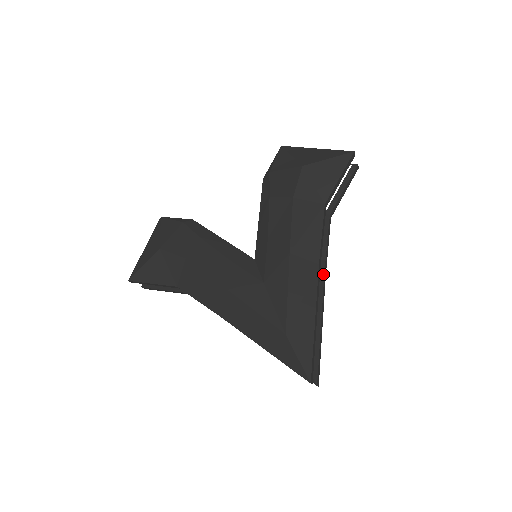
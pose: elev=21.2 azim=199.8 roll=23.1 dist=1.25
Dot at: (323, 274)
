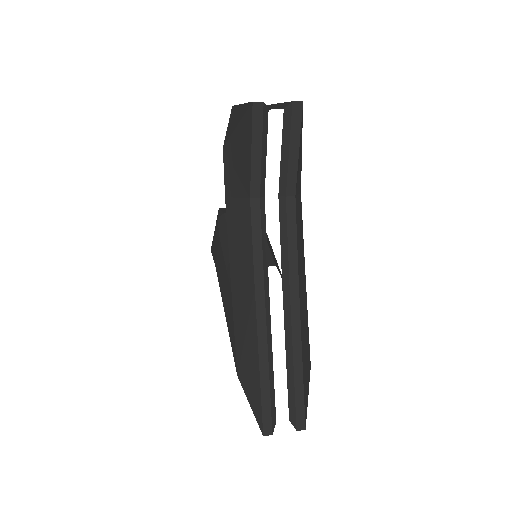
Dot at: (288, 288)
